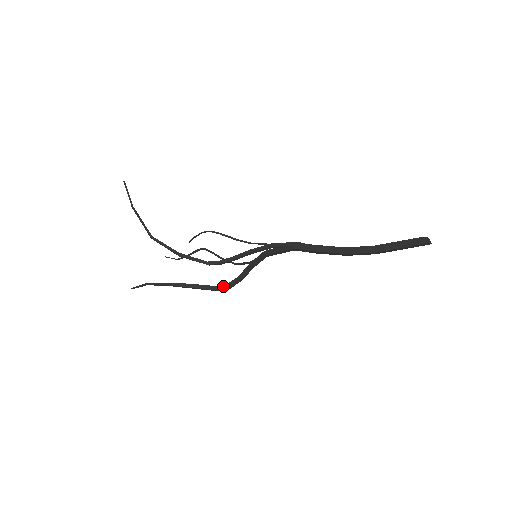
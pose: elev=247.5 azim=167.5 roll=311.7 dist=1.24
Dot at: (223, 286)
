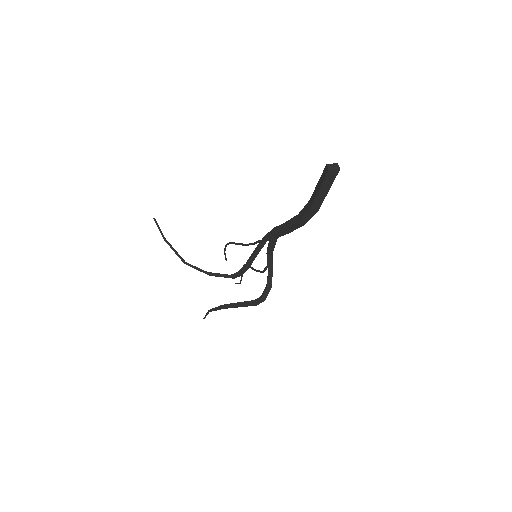
Dot at: (258, 299)
